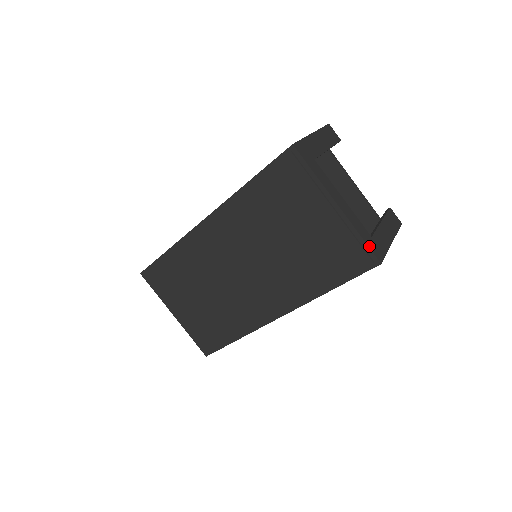
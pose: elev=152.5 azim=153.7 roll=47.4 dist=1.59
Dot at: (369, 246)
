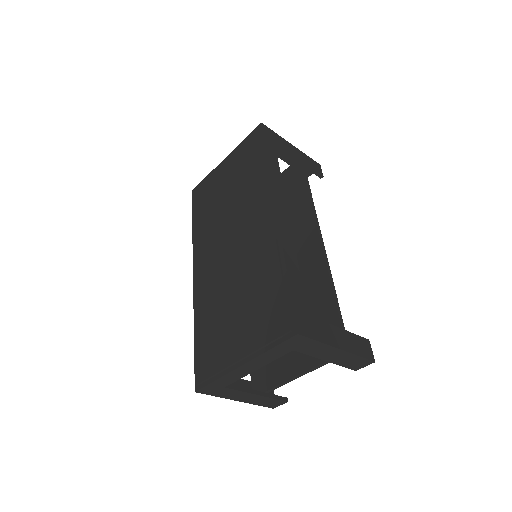
Dot at: occluded
